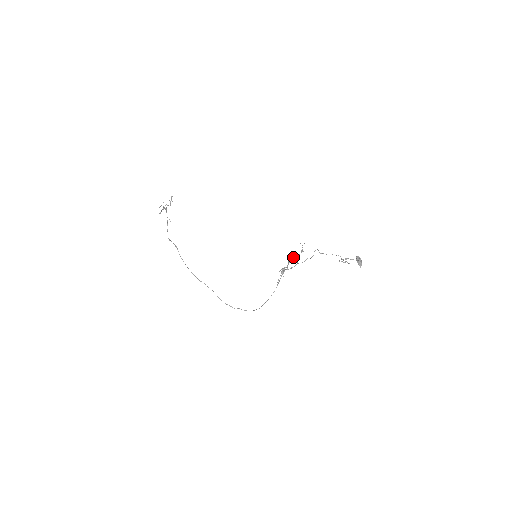
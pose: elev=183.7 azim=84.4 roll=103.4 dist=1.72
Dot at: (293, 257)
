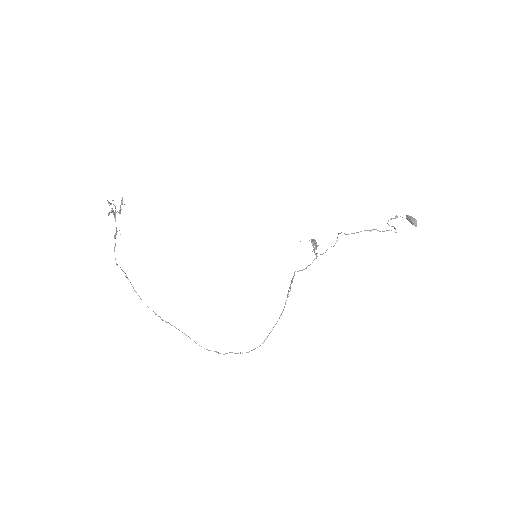
Dot at: (315, 240)
